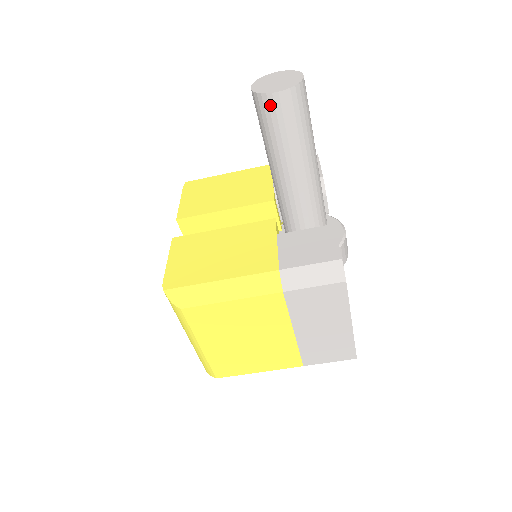
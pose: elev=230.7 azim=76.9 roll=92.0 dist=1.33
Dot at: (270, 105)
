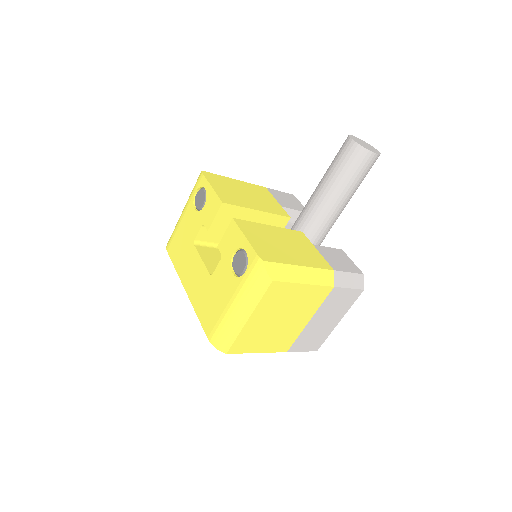
Dot at: (365, 158)
